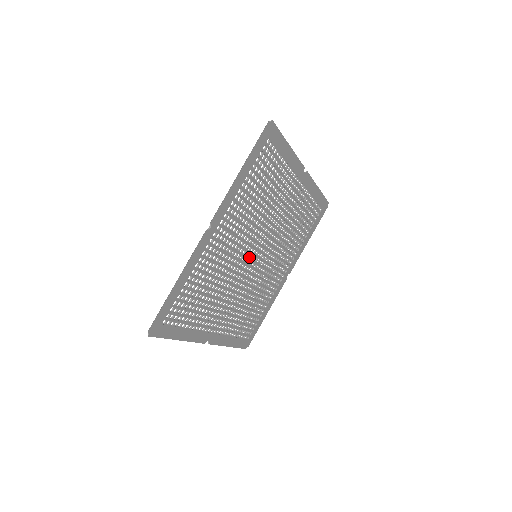
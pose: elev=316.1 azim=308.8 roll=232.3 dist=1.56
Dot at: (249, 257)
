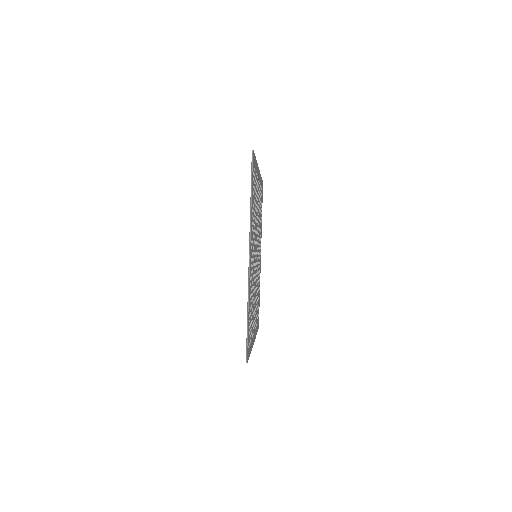
Dot at: occluded
